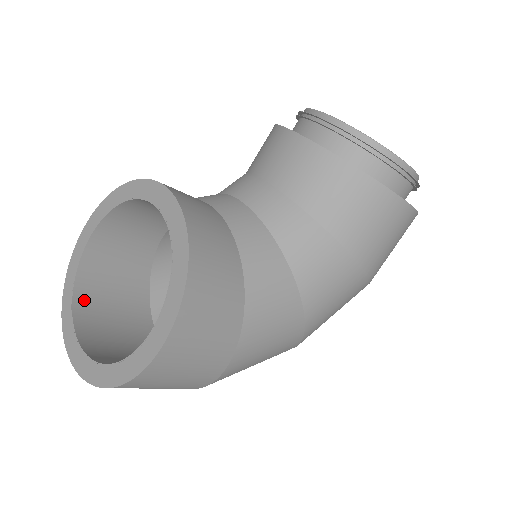
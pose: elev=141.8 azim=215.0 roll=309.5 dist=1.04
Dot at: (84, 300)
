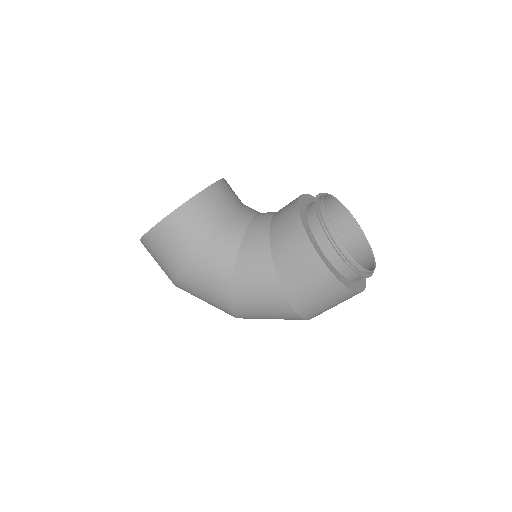
Dot at: occluded
